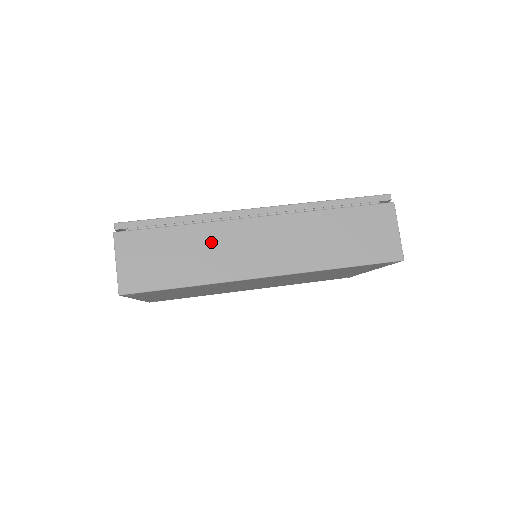
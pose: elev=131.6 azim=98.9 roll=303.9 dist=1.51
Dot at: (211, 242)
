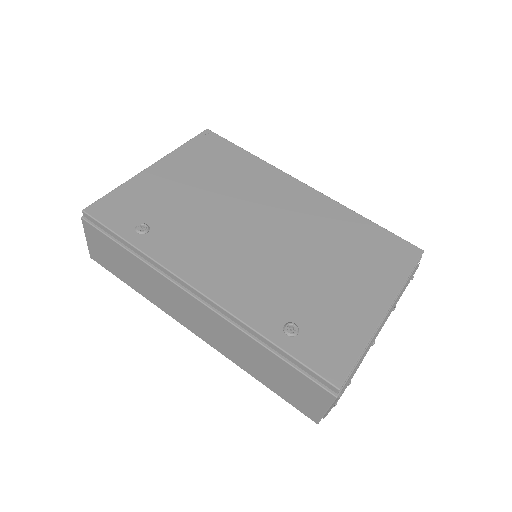
Dot at: (154, 282)
